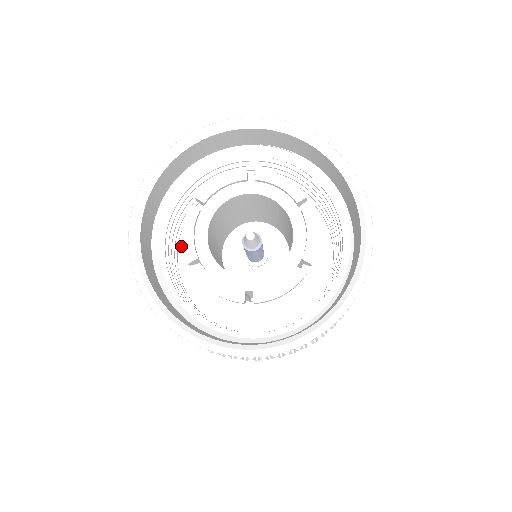
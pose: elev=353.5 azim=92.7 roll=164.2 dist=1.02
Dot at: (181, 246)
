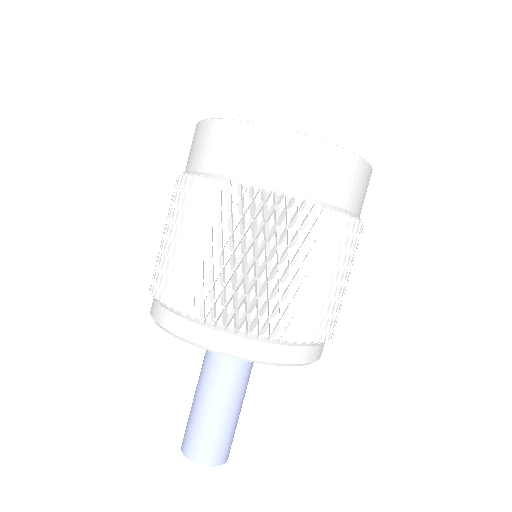
Dot at: occluded
